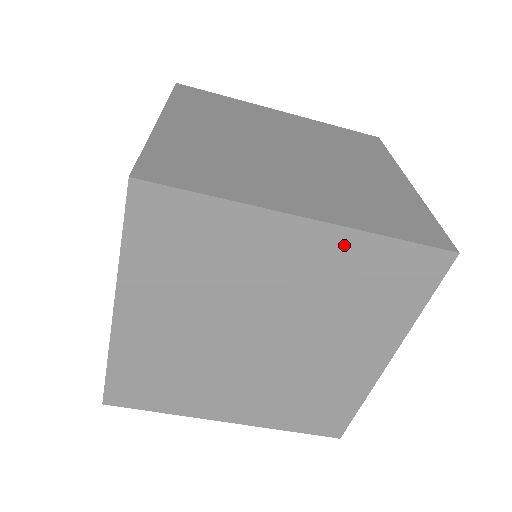
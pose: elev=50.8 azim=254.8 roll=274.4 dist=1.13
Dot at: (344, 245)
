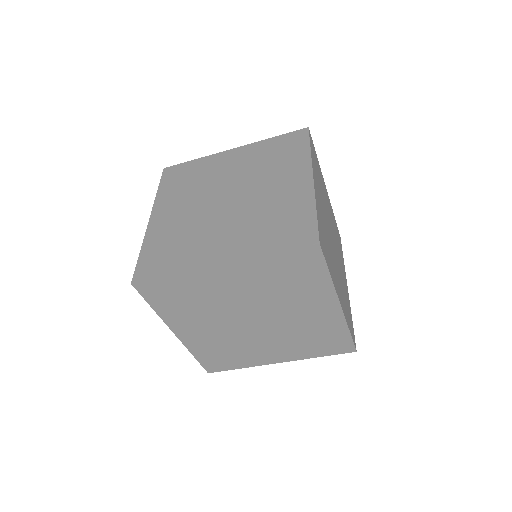
Dot at: (252, 267)
